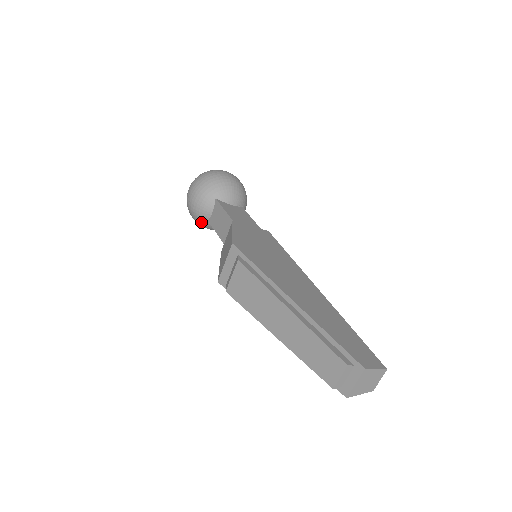
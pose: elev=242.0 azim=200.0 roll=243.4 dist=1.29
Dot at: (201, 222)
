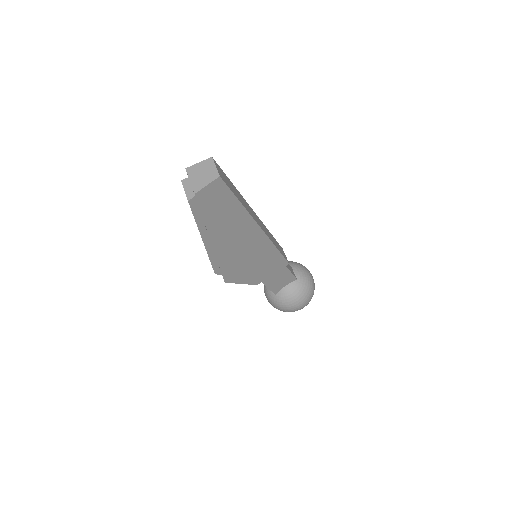
Dot at: (277, 302)
